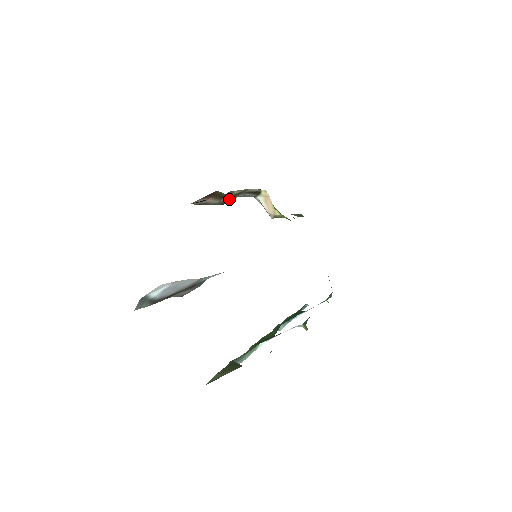
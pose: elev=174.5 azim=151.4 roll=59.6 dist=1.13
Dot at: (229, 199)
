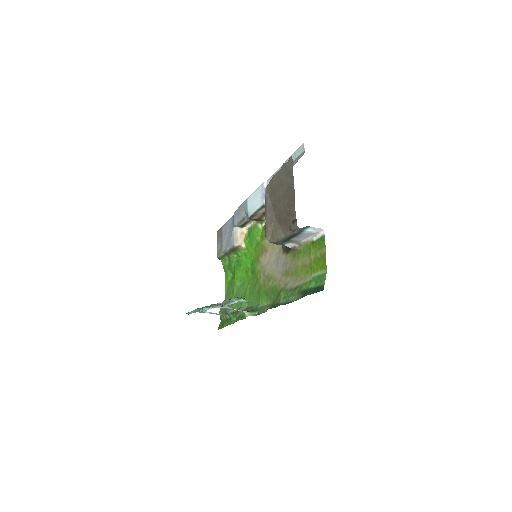
Dot at: (257, 217)
